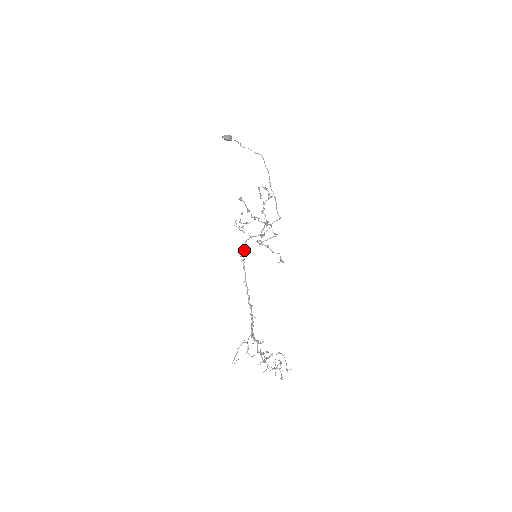
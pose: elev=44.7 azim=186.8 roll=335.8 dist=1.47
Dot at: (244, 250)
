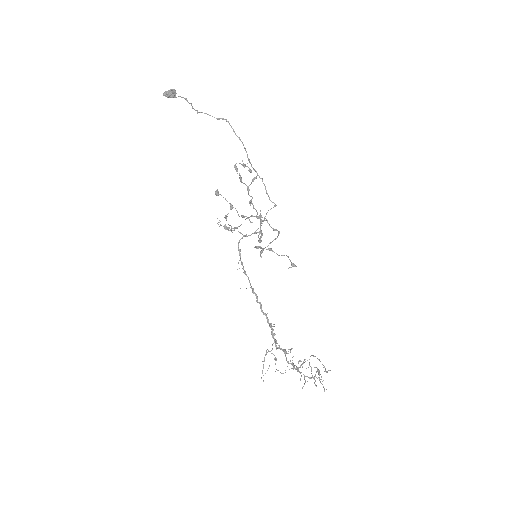
Dot at: (239, 253)
